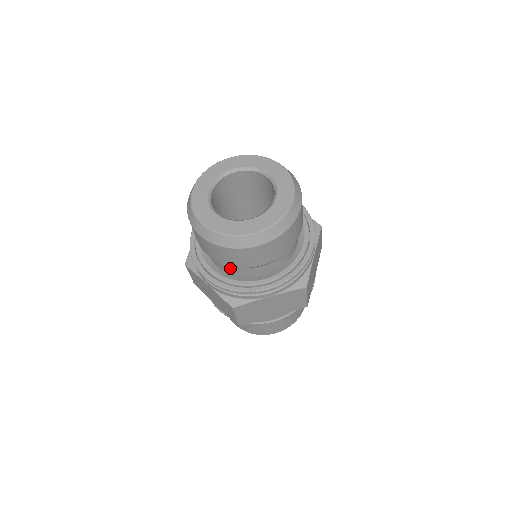
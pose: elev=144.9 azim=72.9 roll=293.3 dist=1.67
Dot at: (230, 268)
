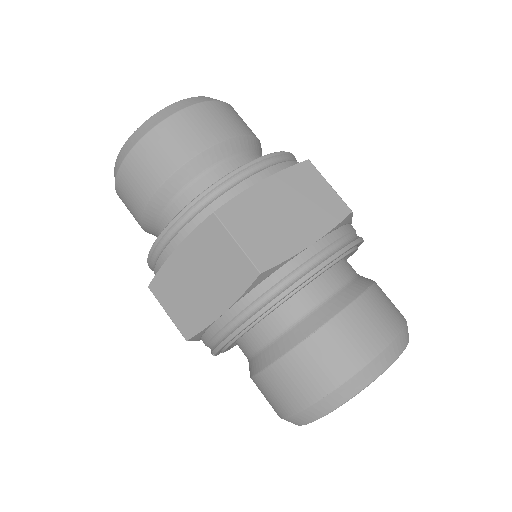
Dot at: occluded
